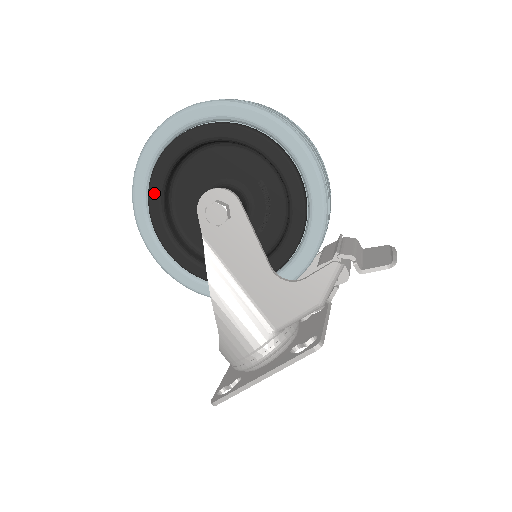
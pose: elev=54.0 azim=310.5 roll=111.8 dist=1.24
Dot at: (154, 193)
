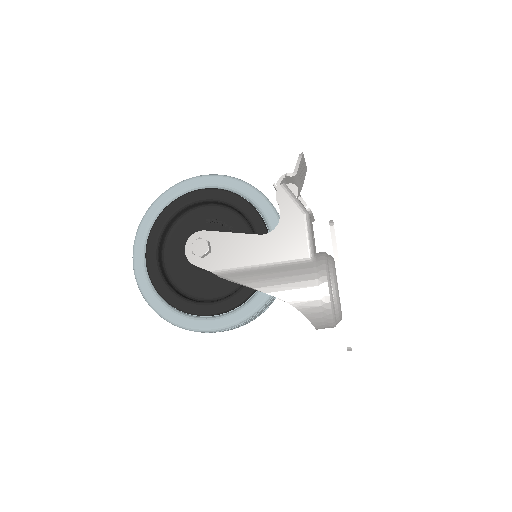
Dot at: (167, 295)
